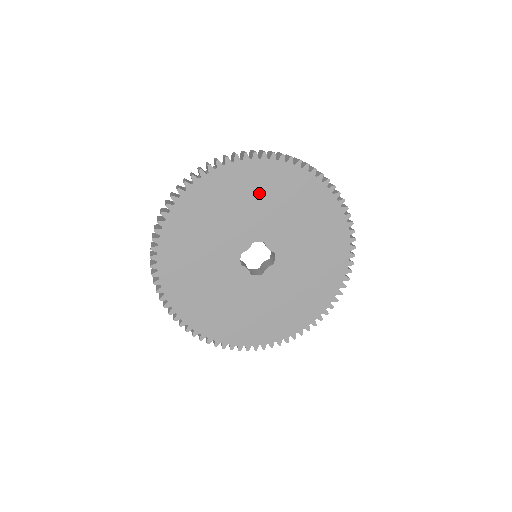
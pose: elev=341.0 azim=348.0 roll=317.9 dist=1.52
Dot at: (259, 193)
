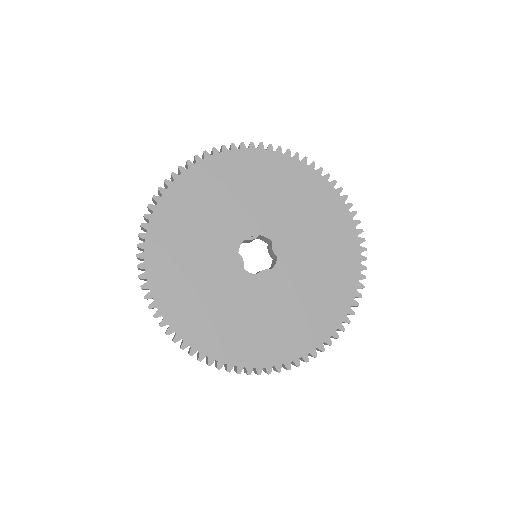
Dot at: (286, 190)
